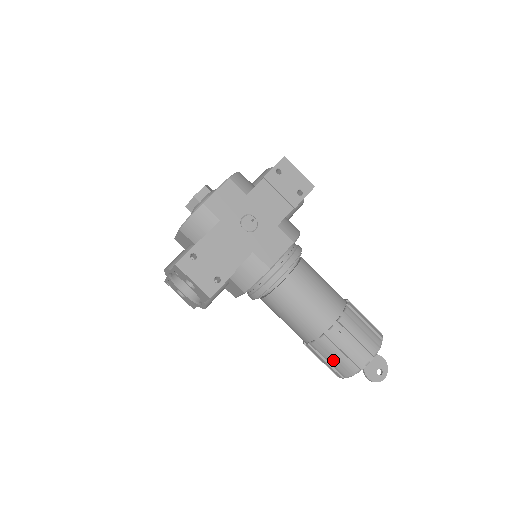
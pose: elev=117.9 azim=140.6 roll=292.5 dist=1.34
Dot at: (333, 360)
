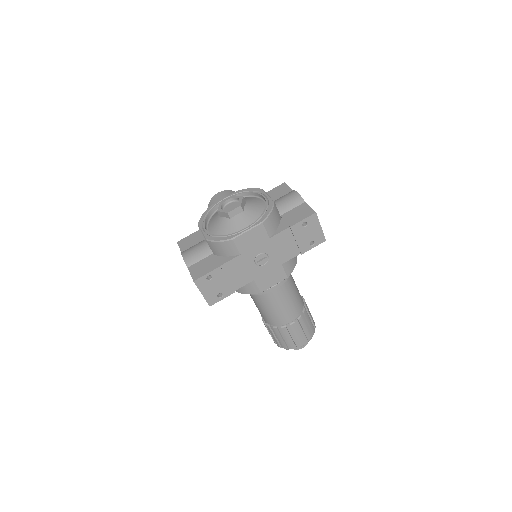
Dot at: (275, 338)
